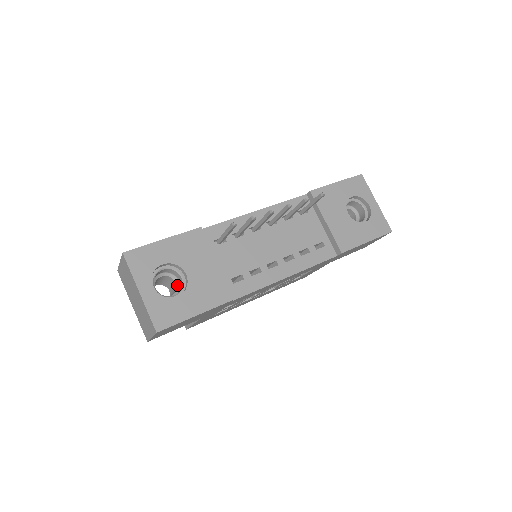
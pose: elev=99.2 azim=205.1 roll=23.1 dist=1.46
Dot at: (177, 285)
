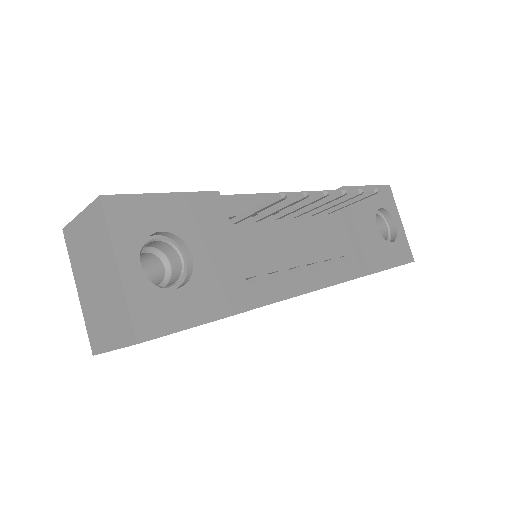
Dot at: (166, 271)
